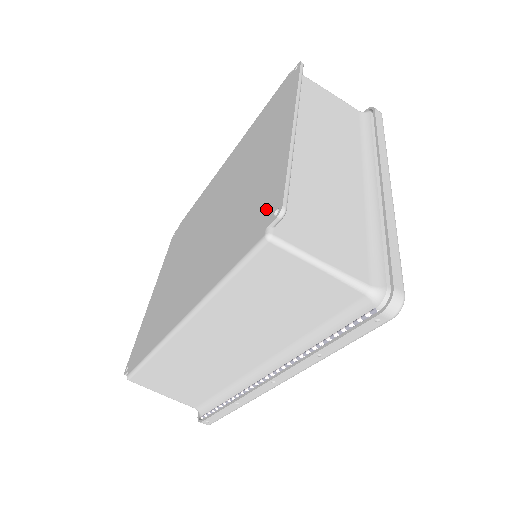
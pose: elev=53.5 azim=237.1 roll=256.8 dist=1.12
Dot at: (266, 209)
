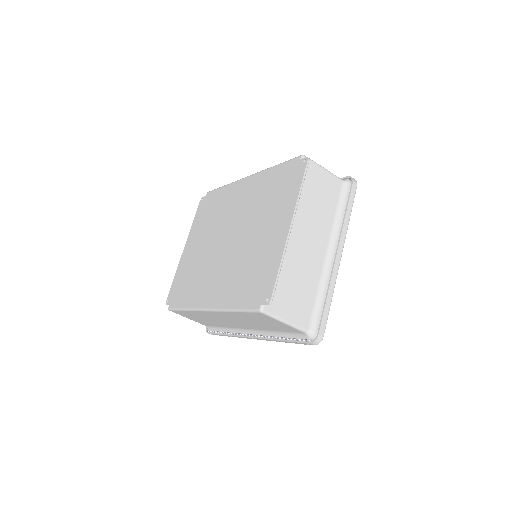
Dot at: (263, 288)
